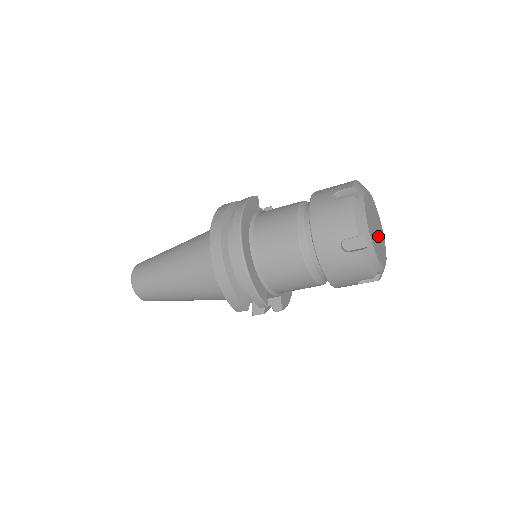
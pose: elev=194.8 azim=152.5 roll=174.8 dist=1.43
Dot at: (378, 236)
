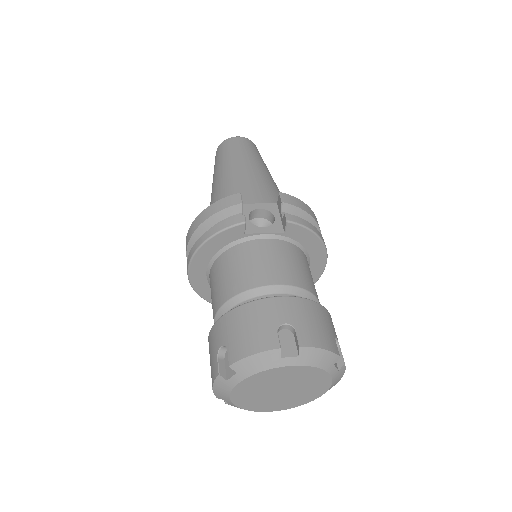
Dot at: (288, 393)
